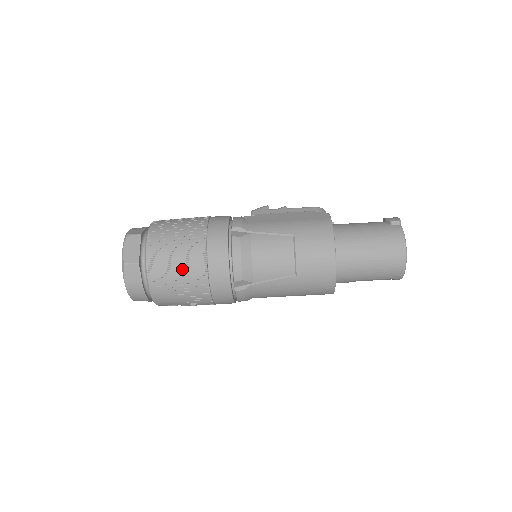
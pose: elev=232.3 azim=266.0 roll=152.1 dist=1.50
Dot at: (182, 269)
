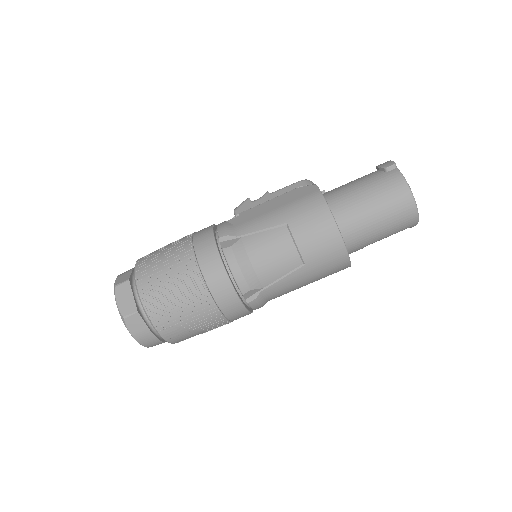
Dot at: (184, 302)
